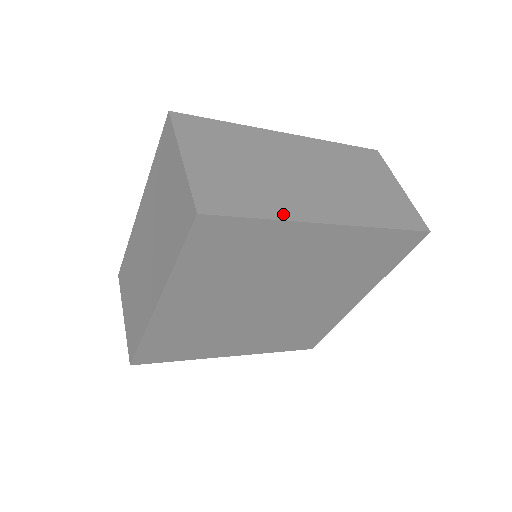
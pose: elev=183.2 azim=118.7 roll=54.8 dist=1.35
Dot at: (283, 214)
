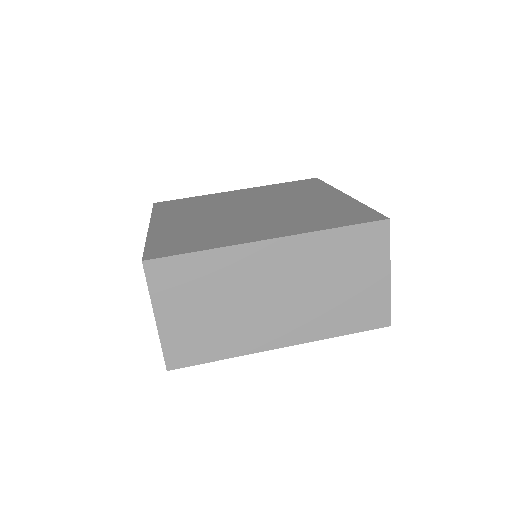
Dot at: (238, 351)
